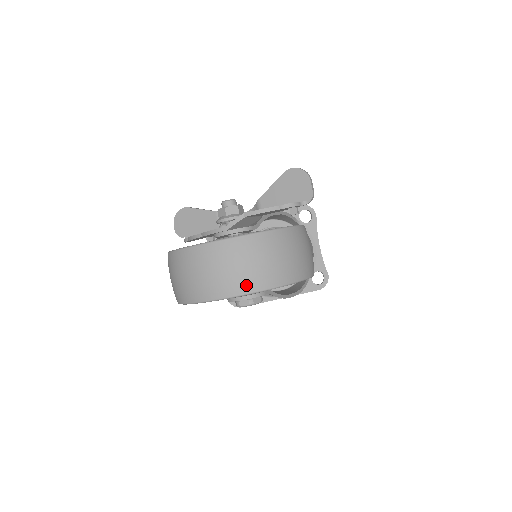
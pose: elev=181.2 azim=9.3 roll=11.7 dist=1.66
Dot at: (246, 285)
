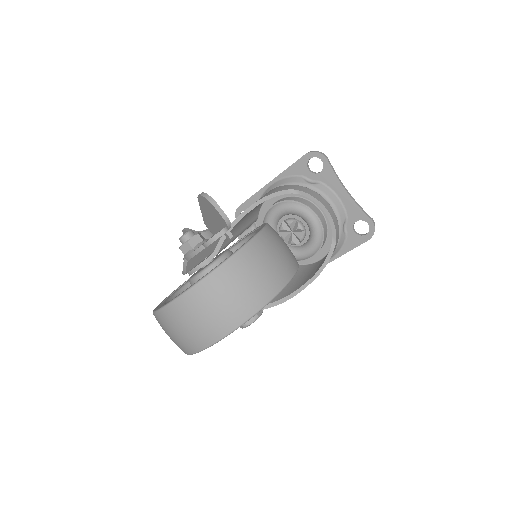
Dot at: (195, 345)
